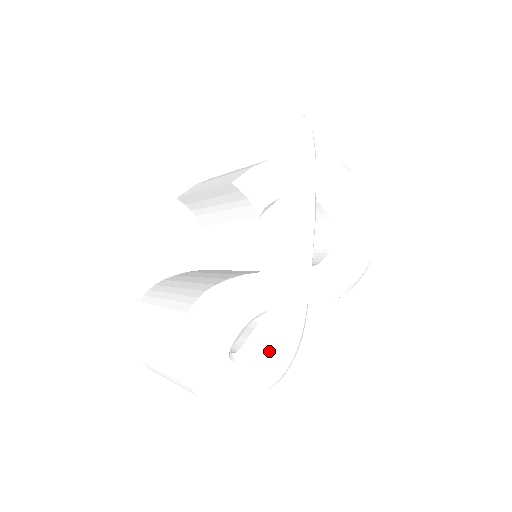
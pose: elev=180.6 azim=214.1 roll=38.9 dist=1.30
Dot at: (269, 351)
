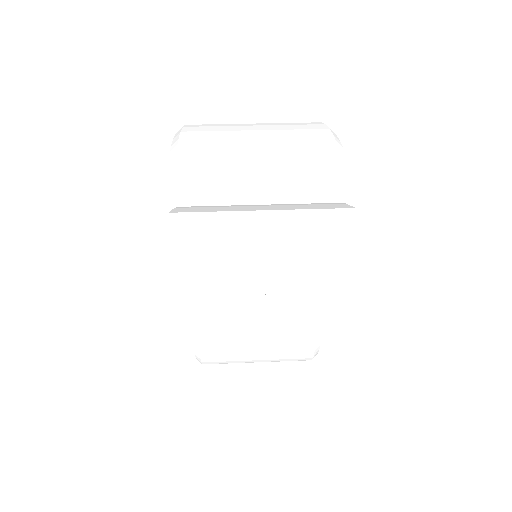
Dot at: occluded
